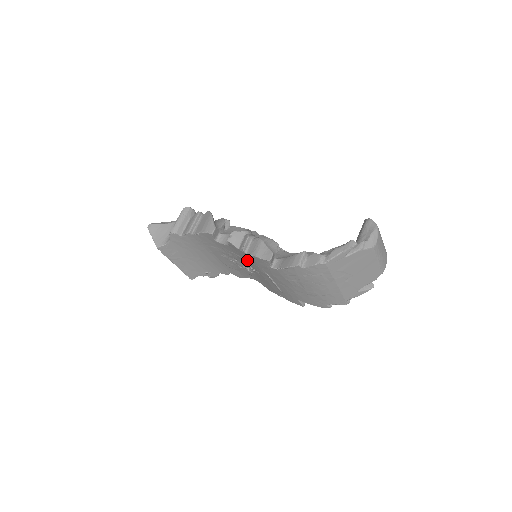
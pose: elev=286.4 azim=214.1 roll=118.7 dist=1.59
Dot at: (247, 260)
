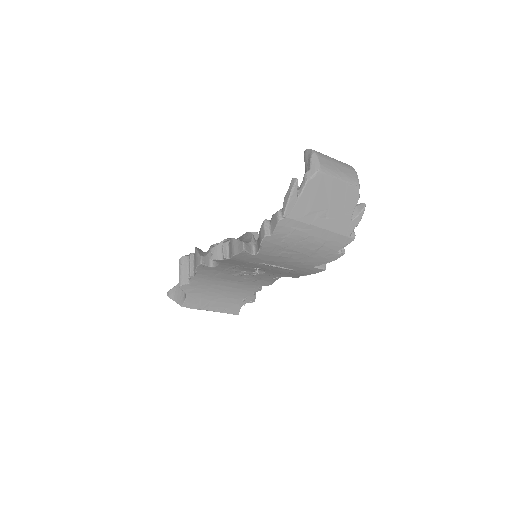
Dot at: (242, 264)
